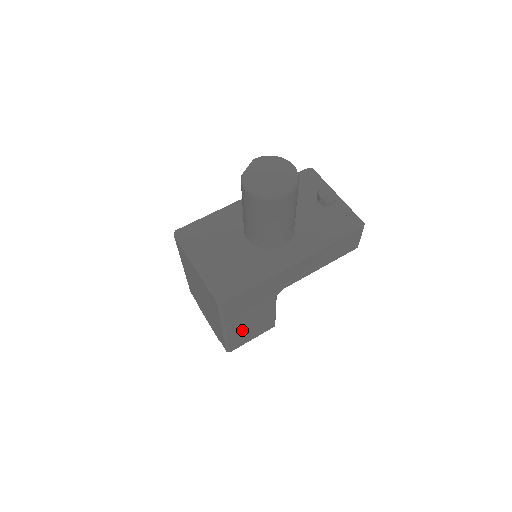
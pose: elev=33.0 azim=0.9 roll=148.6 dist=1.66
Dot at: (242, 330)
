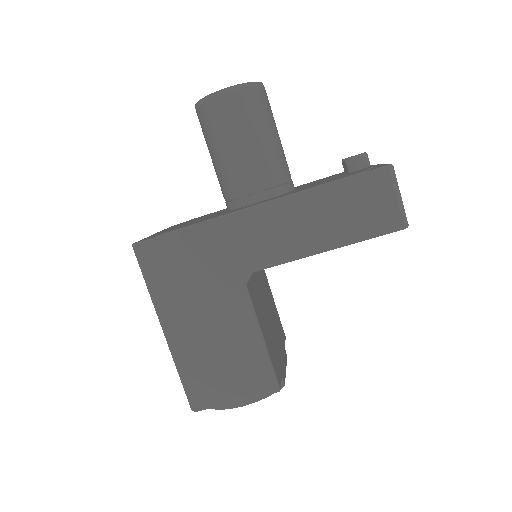
Dot at: (201, 352)
